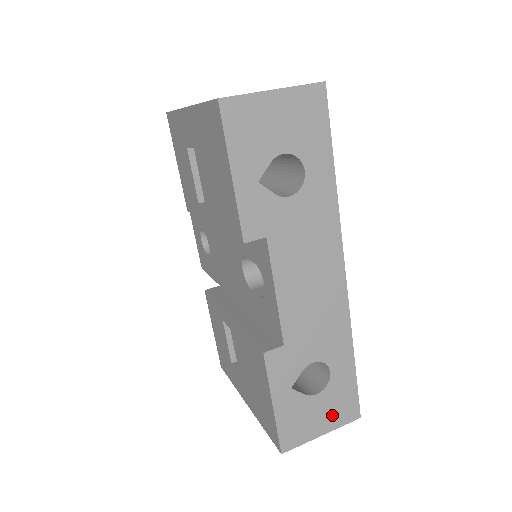
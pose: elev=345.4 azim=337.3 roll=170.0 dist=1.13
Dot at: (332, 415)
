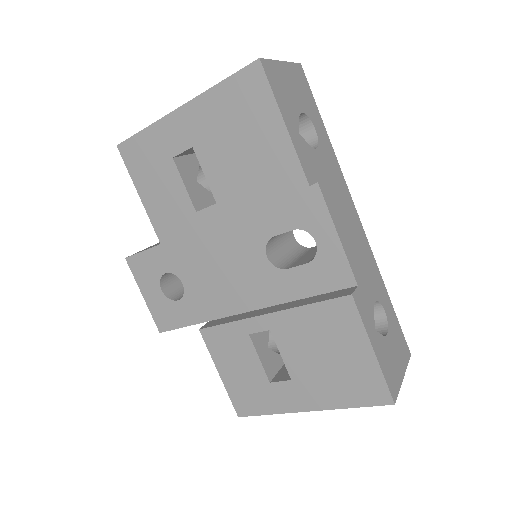
Dot at: (400, 355)
